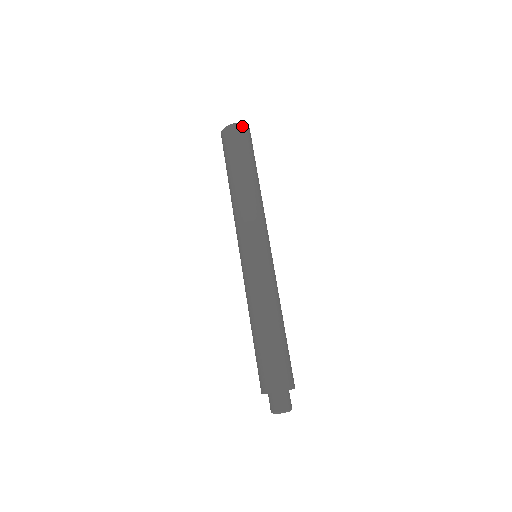
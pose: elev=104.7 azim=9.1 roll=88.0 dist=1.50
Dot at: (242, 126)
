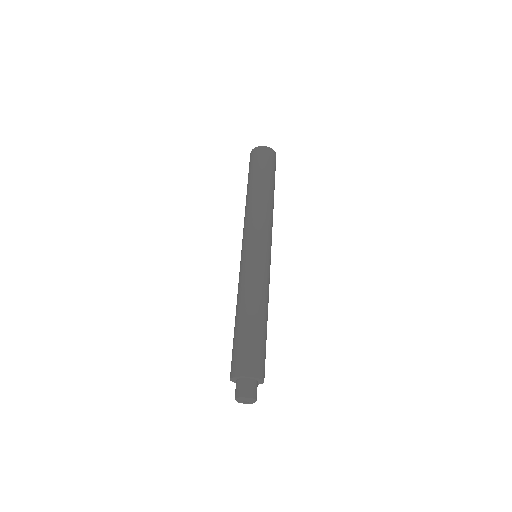
Dot at: (272, 150)
